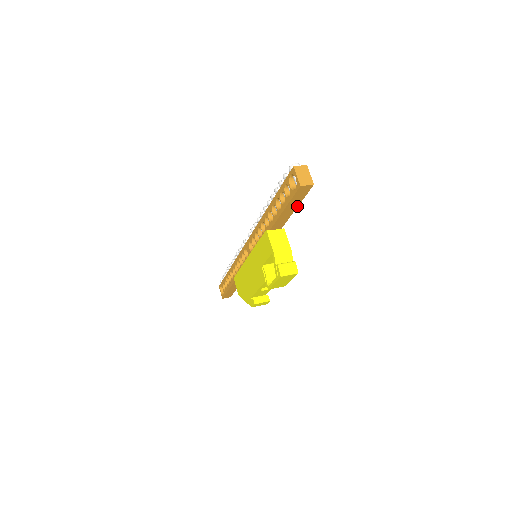
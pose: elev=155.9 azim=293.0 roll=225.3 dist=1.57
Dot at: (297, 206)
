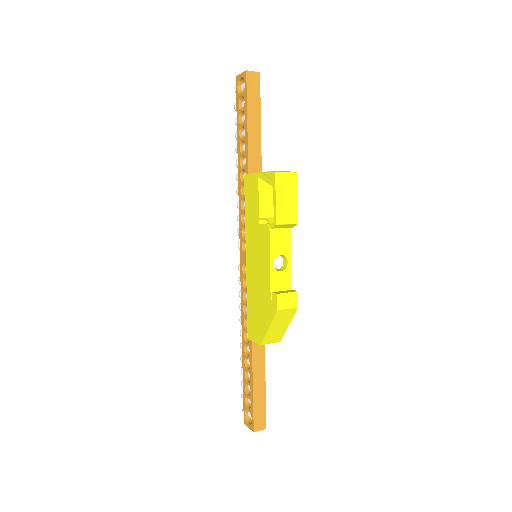
Dot at: (260, 119)
